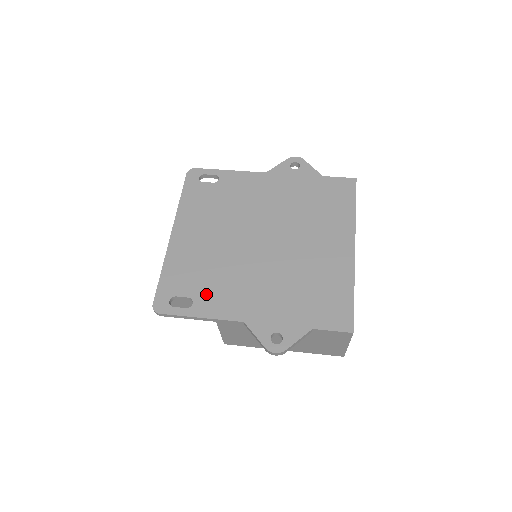
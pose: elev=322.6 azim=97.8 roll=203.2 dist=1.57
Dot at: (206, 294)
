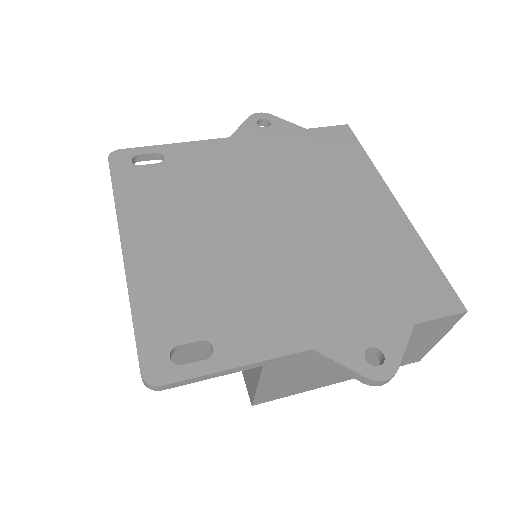
Dot at: (228, 325)
